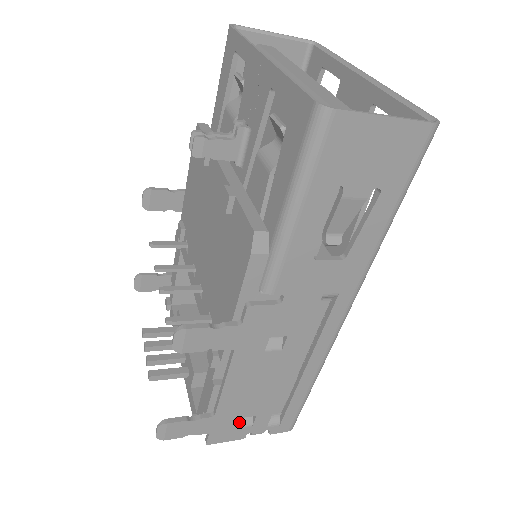
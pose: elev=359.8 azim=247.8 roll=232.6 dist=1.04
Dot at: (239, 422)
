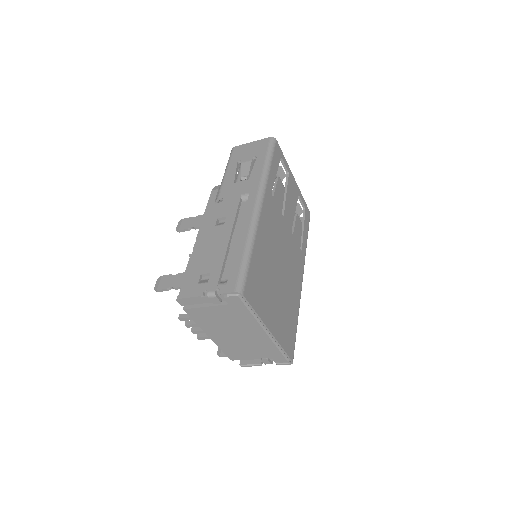
Dot at: (201, 282)
